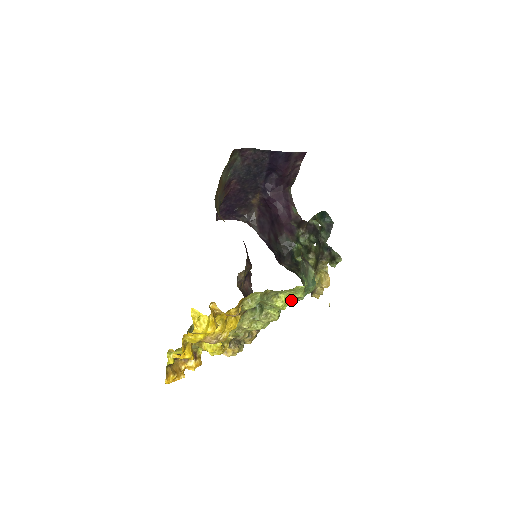
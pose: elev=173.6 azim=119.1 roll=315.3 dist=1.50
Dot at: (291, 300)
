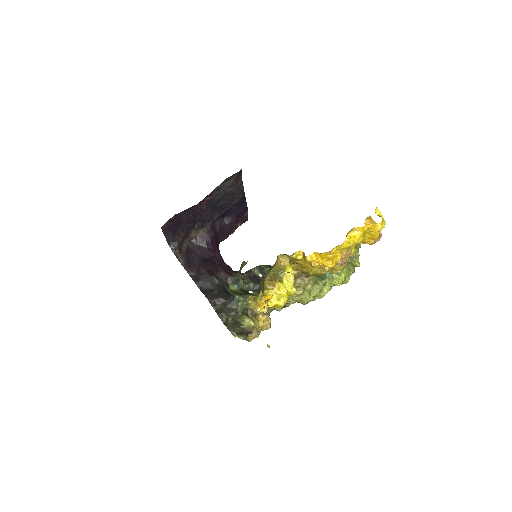
Dot at: (344, 279)
